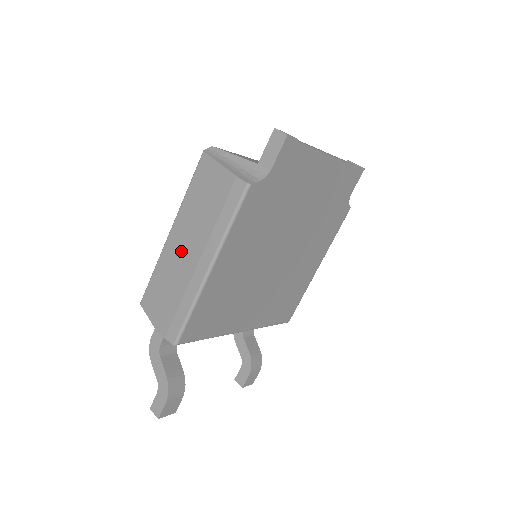
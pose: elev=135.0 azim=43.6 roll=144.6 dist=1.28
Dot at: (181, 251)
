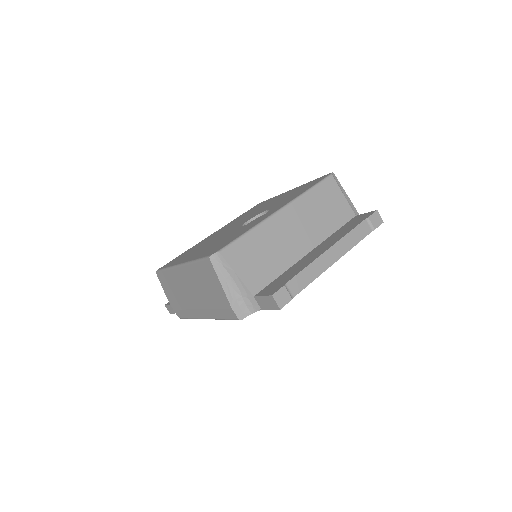
Dot at: (186, 288)
